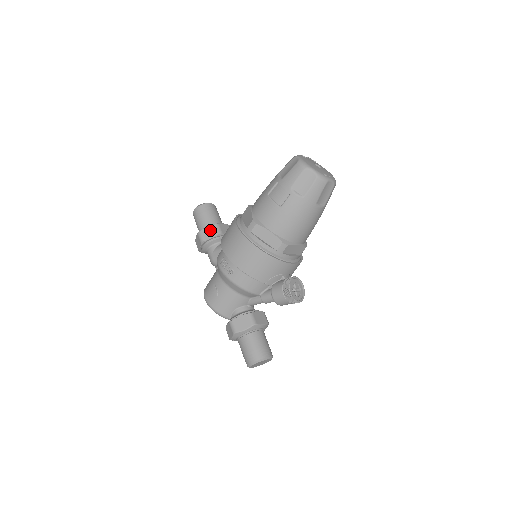
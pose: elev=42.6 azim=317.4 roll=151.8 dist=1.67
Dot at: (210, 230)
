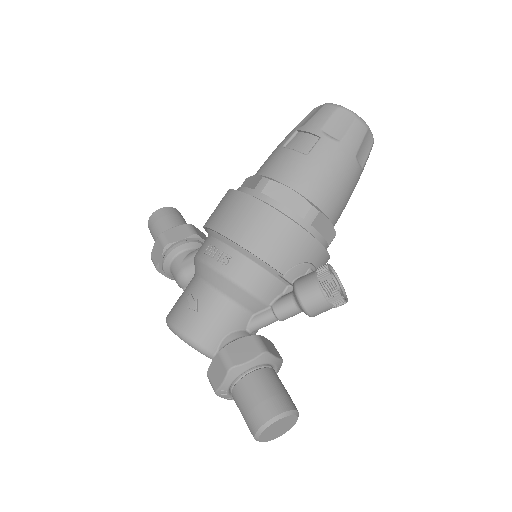
Dot at: (179, 230)
